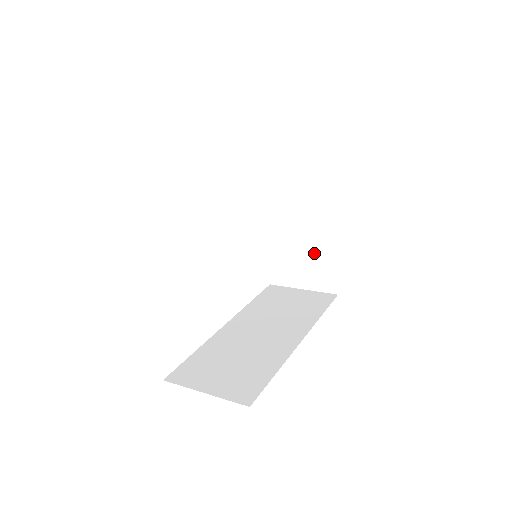
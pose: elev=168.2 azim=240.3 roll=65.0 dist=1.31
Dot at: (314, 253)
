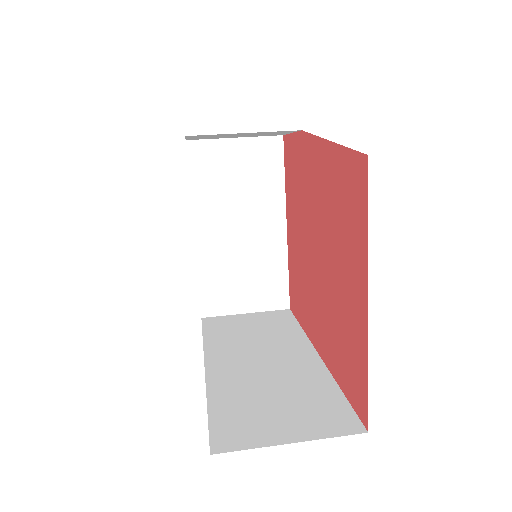
Dot at: (261, 265)
